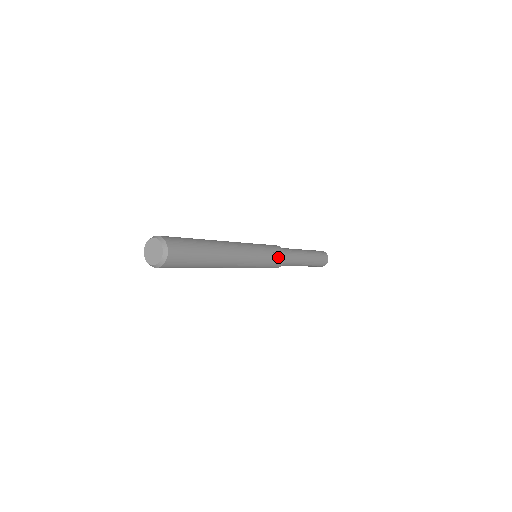
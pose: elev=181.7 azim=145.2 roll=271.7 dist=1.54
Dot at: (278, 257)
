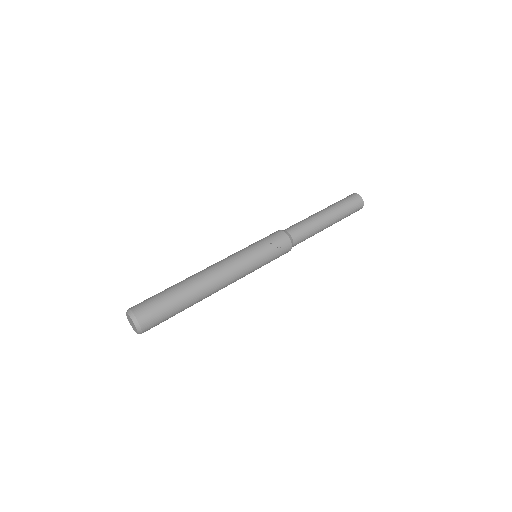
Dot at: (279, 244)
